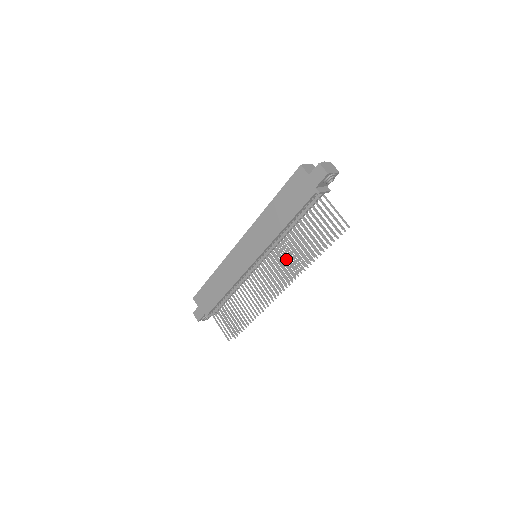
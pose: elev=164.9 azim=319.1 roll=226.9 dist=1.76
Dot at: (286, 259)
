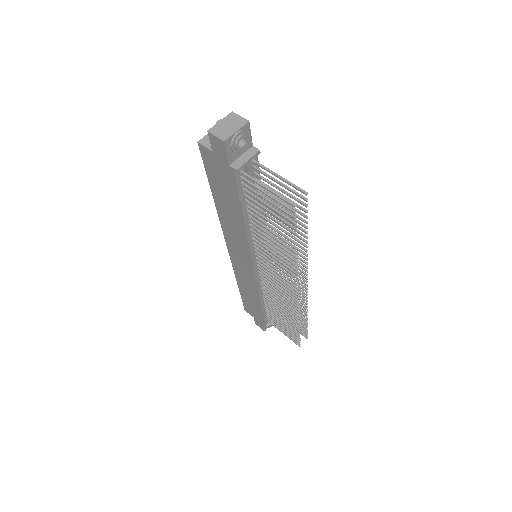
Dot at: occluded
